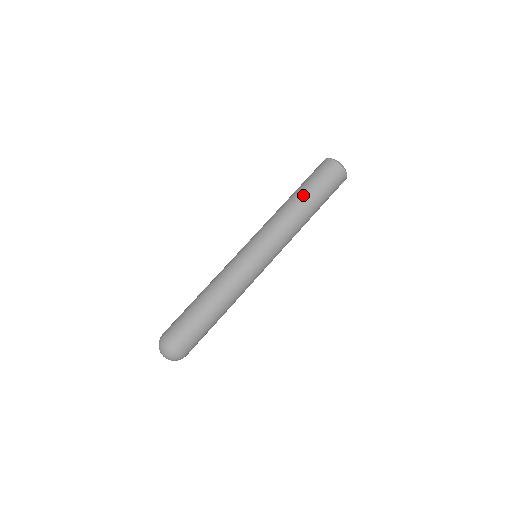
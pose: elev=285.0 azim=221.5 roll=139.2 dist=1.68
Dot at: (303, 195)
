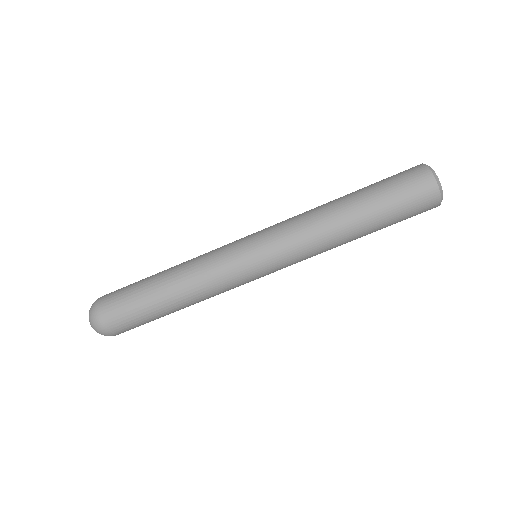
Dot at: (357, 205)
